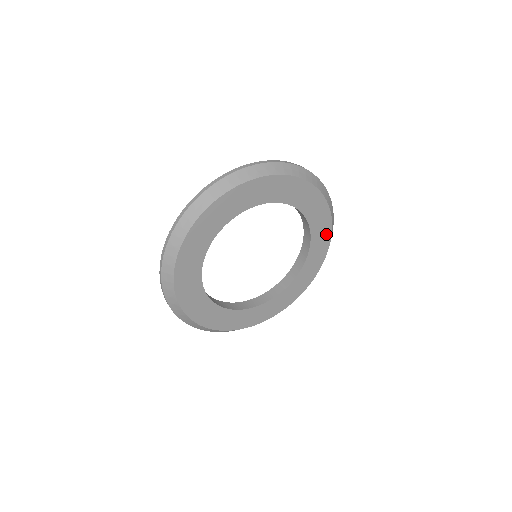
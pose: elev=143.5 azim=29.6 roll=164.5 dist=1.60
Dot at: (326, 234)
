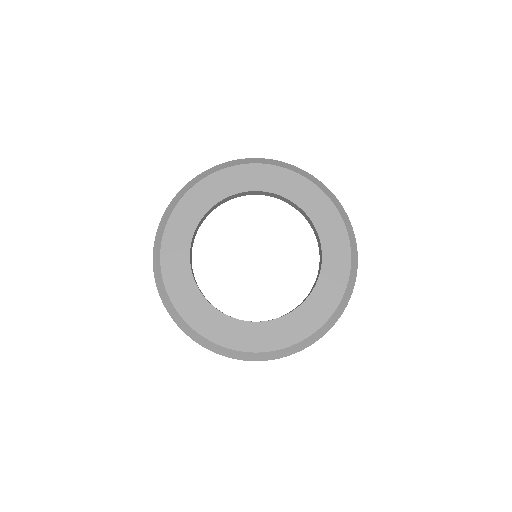
Dot at: (332, 300)
